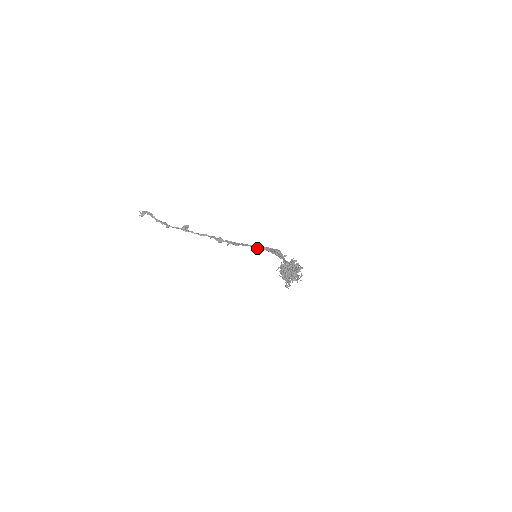
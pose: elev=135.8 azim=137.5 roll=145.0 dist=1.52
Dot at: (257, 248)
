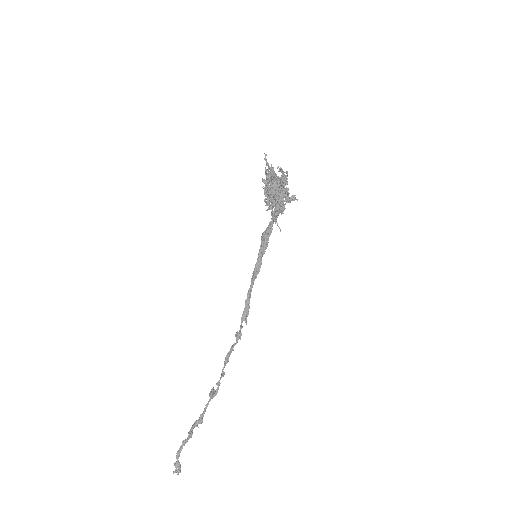
Dot at: (257, 271)
